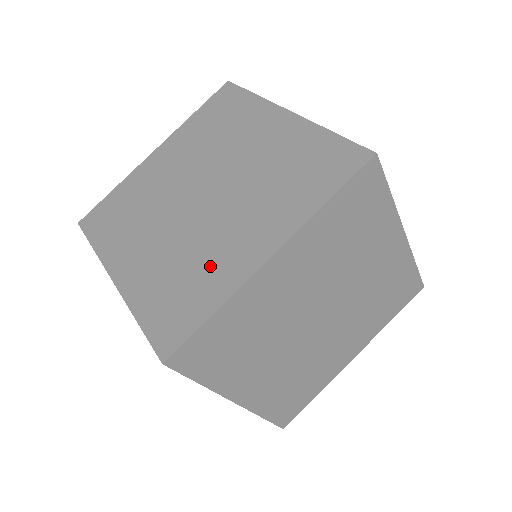
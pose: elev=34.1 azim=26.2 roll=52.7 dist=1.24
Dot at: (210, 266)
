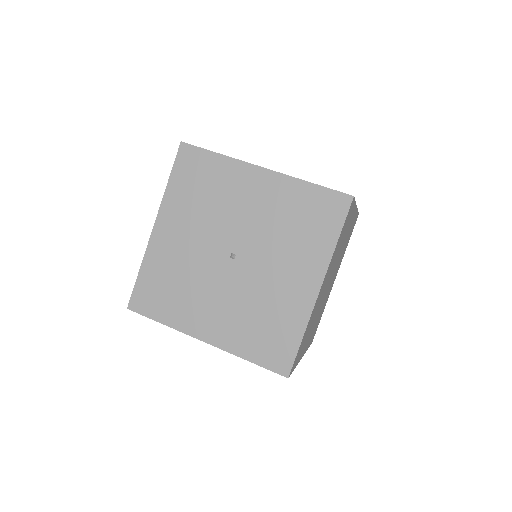
Dot at: occluded
